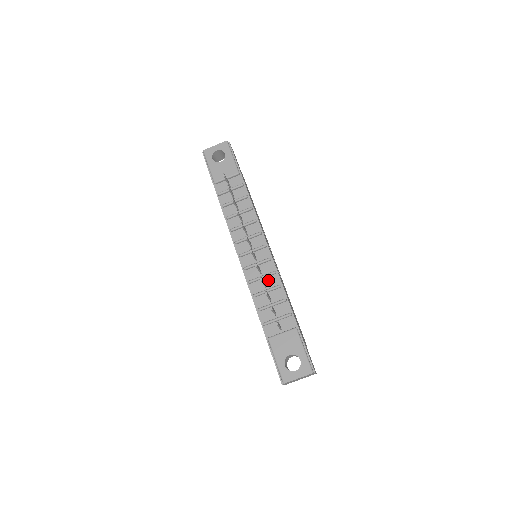
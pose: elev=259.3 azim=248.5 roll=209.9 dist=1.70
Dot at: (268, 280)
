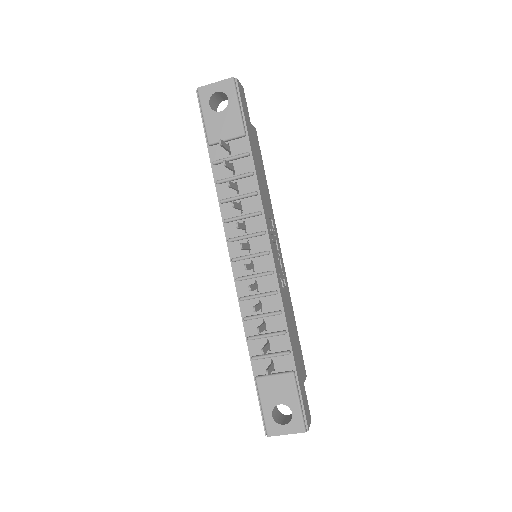
Dot at: (266, 301)
